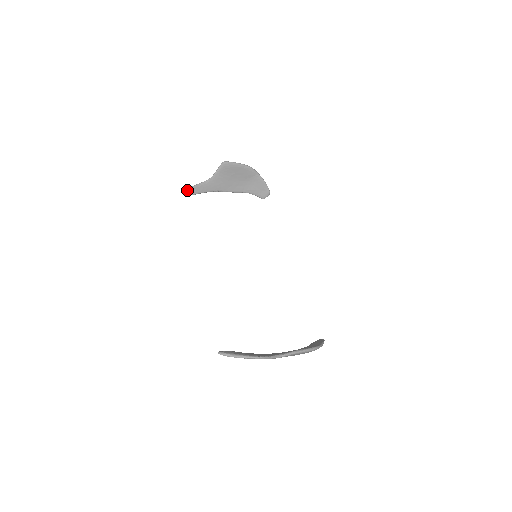
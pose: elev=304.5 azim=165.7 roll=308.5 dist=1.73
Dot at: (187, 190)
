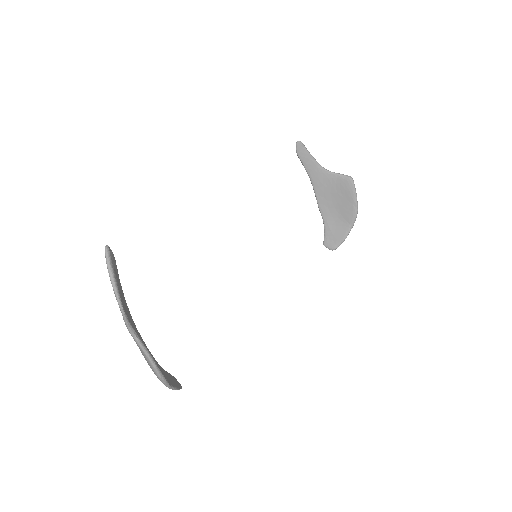
Dot at: (301, 145)
